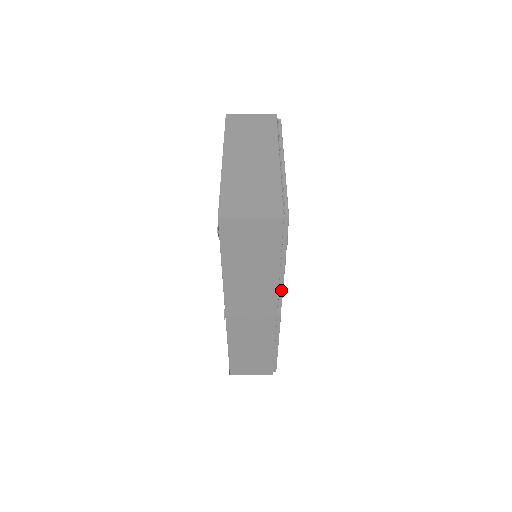
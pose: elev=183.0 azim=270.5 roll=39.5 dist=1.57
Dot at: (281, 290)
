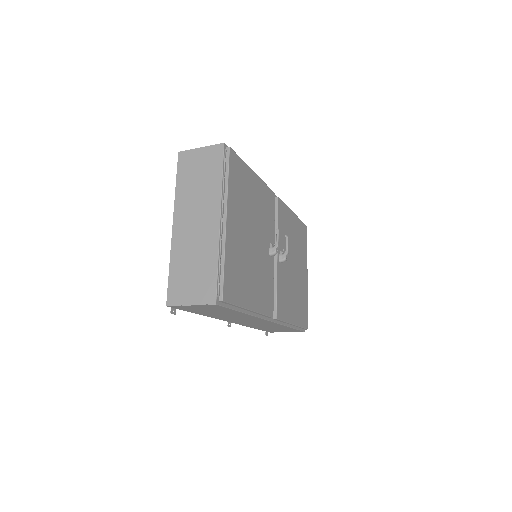
Dot at: (262, 314)
